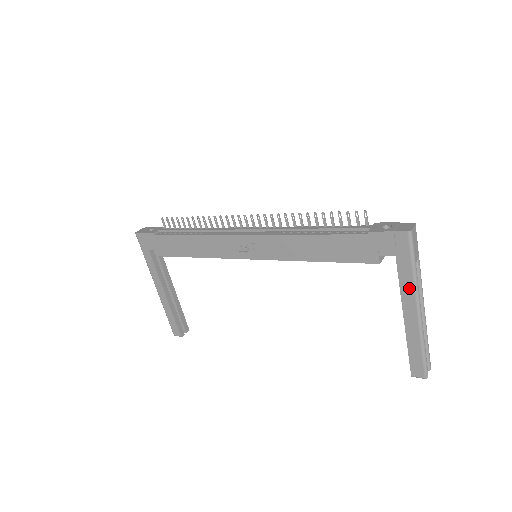
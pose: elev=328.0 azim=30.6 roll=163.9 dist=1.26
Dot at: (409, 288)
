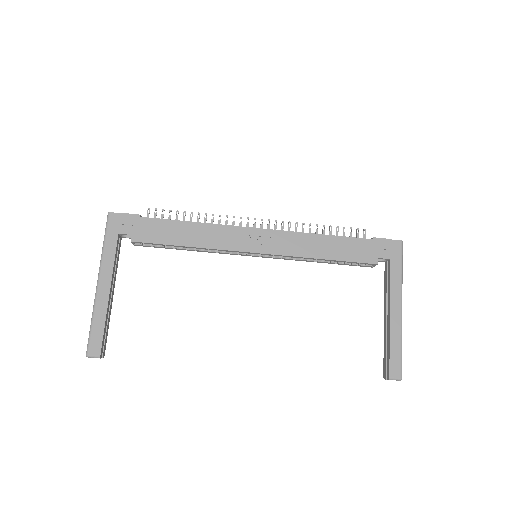
Dot at: (397, 287)
